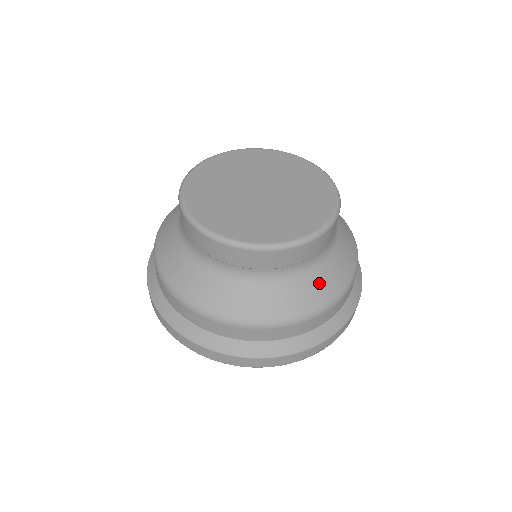
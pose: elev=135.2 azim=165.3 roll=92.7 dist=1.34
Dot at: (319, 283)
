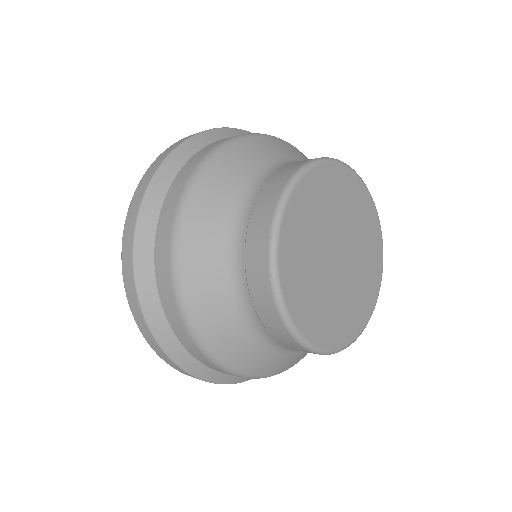
Dot at: occluded
